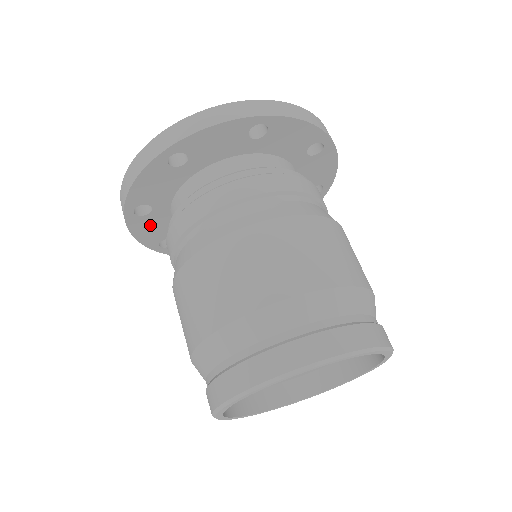
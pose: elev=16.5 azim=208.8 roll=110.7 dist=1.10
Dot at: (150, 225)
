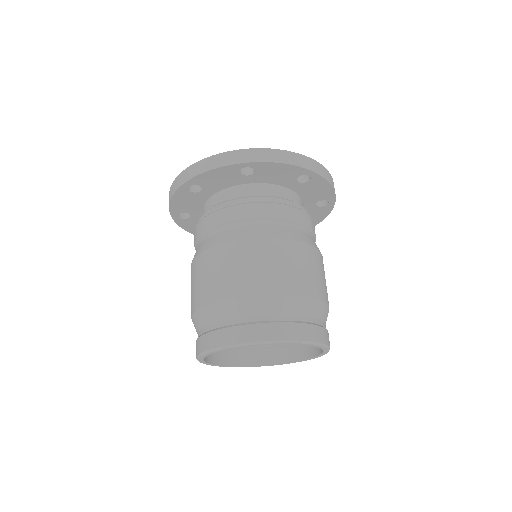
Dot at: (194, 224)
